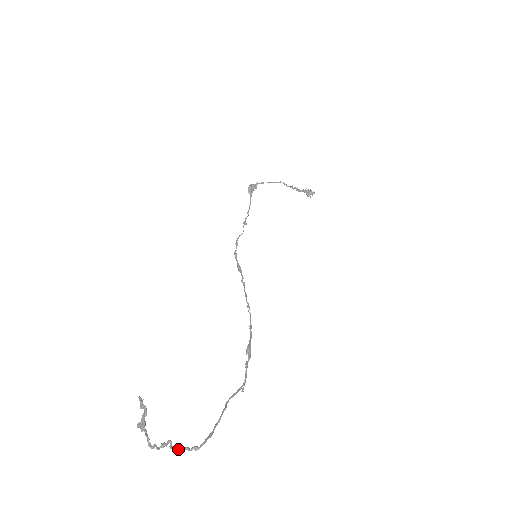
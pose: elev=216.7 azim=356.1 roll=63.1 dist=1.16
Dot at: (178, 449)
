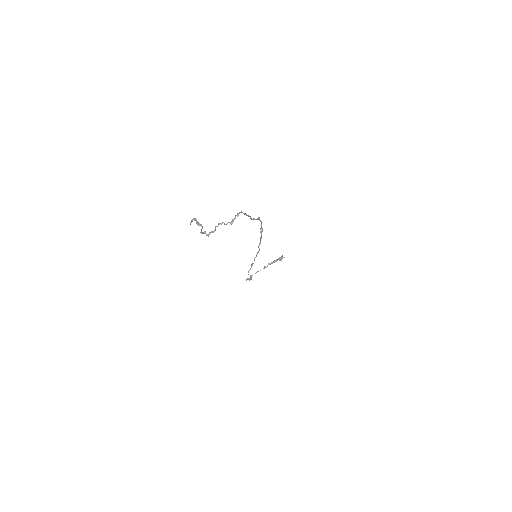
Dot at: (230, 223)
